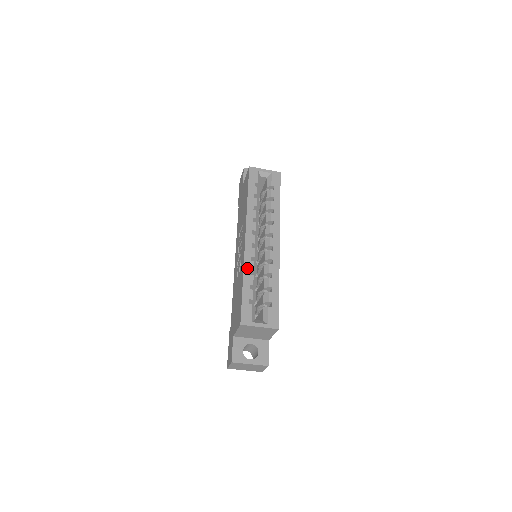
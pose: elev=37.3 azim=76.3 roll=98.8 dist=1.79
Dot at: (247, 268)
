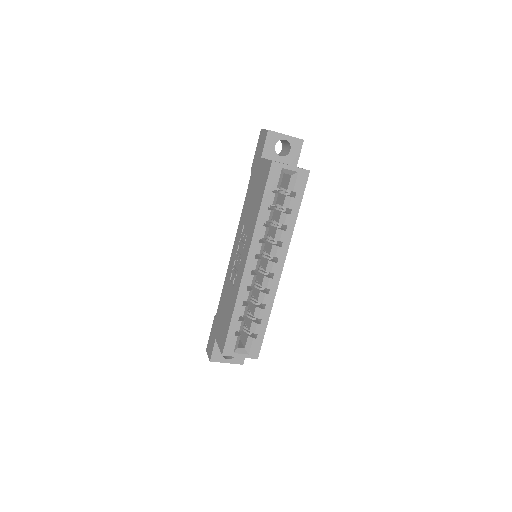
Dot at: (240, 299)
